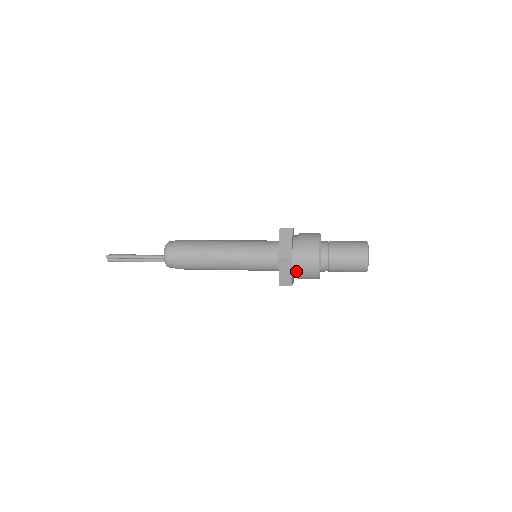
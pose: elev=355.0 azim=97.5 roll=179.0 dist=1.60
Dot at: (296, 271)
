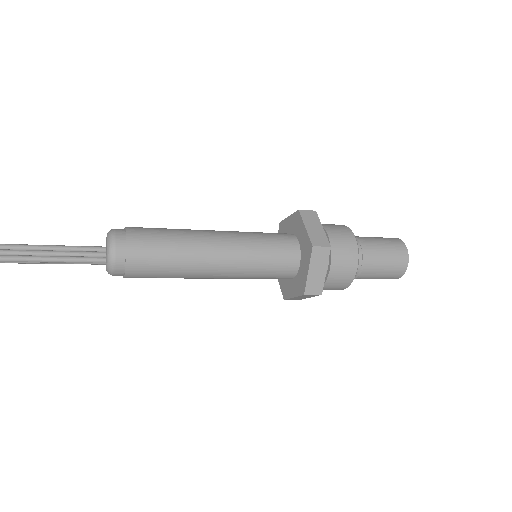
Dot at: occluded
